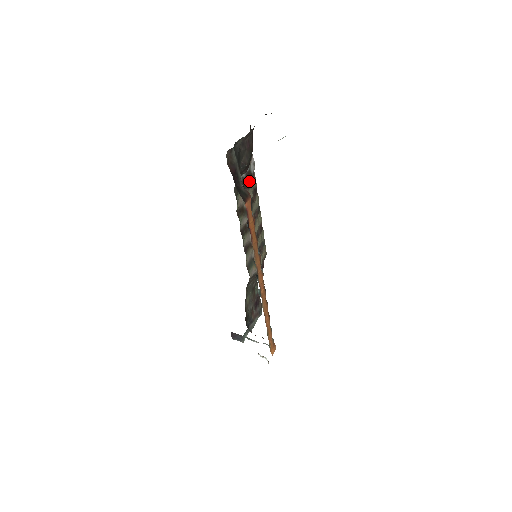
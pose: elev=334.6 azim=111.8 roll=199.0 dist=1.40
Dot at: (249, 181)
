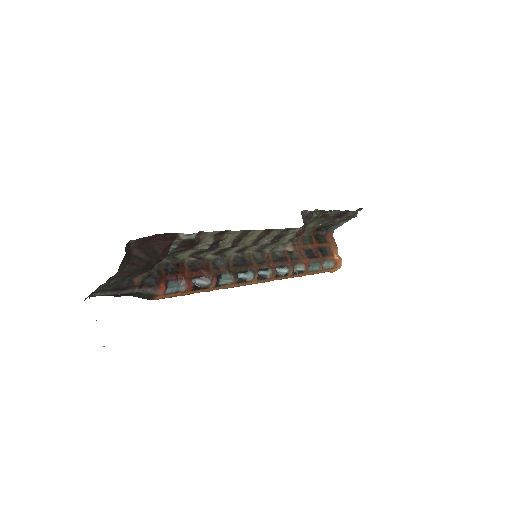
Dot at: (190, 245)
